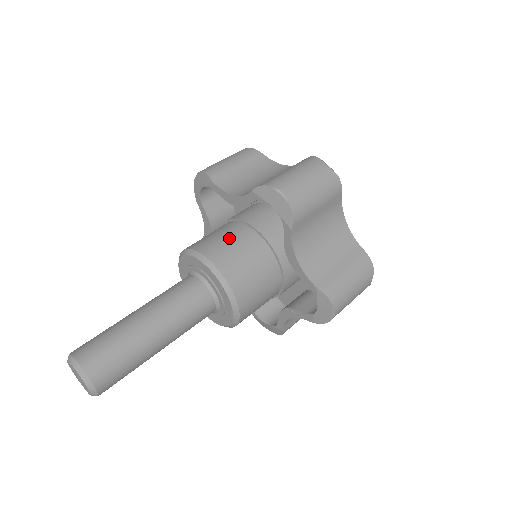
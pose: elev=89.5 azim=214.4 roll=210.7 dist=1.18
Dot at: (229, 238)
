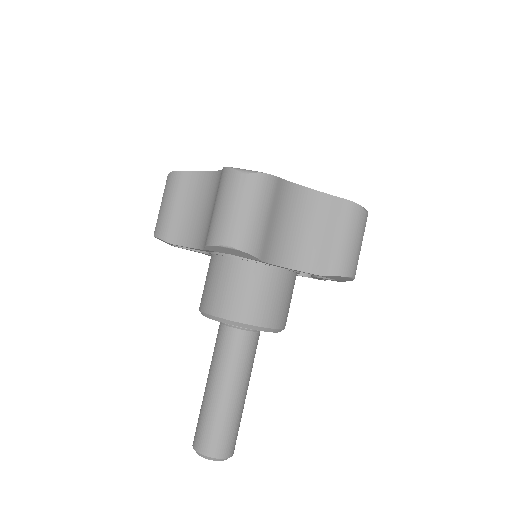
Dot at: (222, 283)
